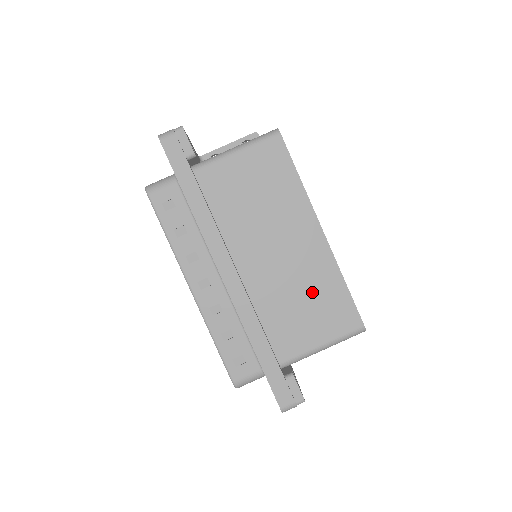
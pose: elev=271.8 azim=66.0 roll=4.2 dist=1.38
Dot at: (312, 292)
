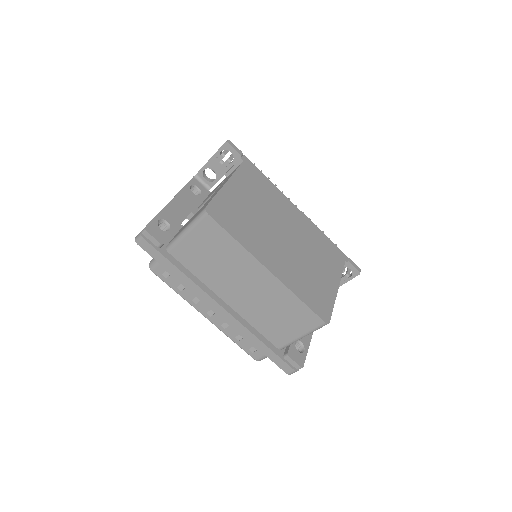
Dot at: (279, 308)
